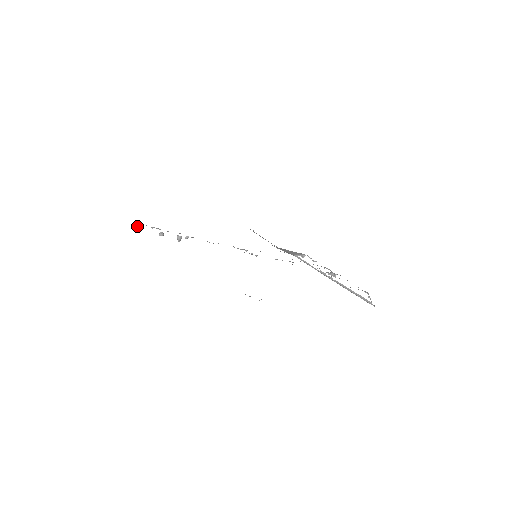
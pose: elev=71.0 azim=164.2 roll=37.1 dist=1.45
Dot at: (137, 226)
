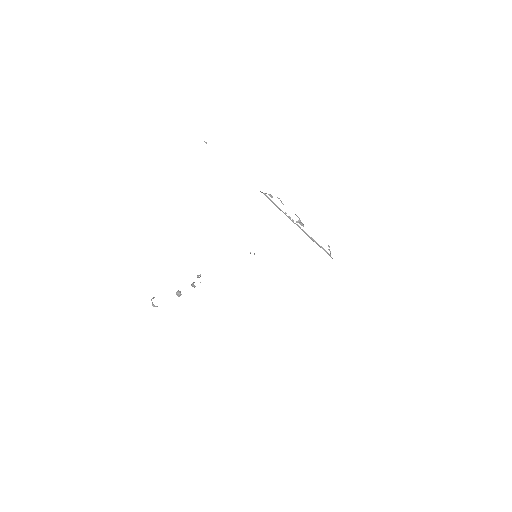
Dot at: occluded
